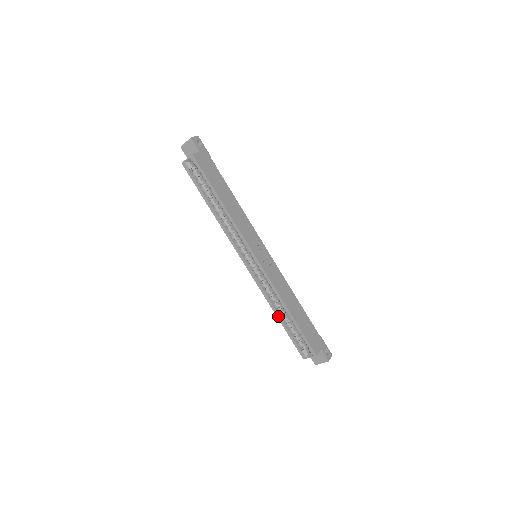
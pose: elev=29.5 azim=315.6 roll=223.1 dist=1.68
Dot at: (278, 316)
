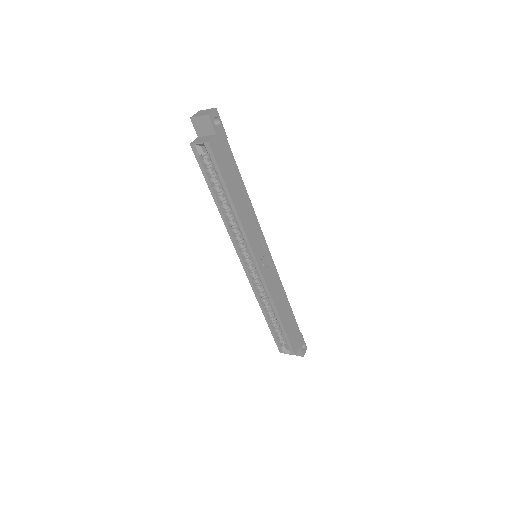
Dot at: (265, 316)
